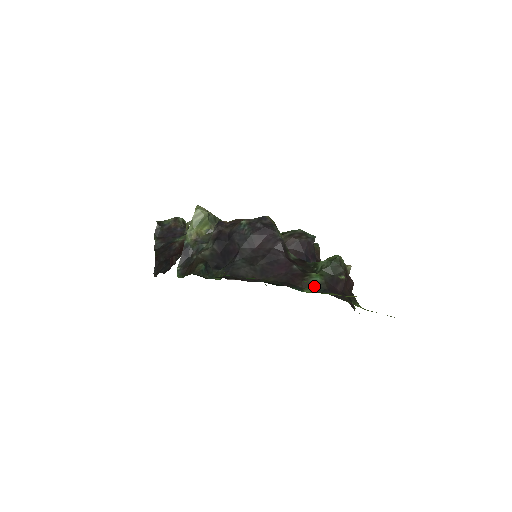
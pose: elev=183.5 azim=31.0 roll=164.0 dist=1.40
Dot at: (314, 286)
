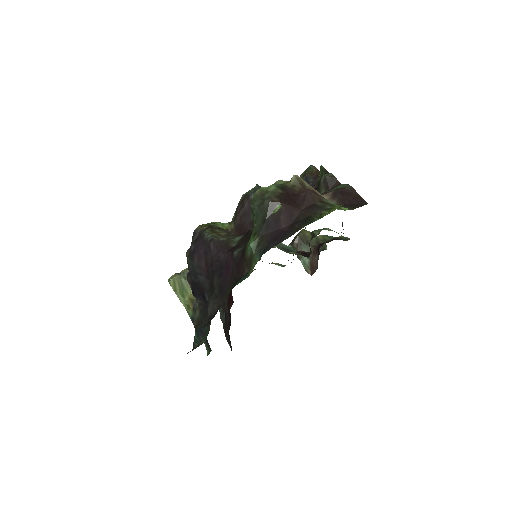
Dot at: (254, 257)
